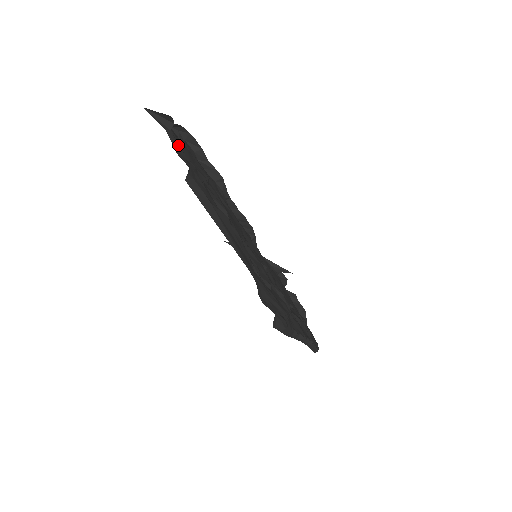
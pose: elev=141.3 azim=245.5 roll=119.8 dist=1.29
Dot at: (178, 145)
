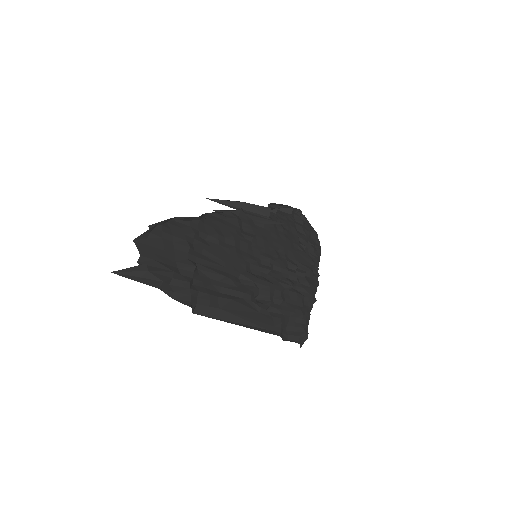
Dot at: (164, 282)
